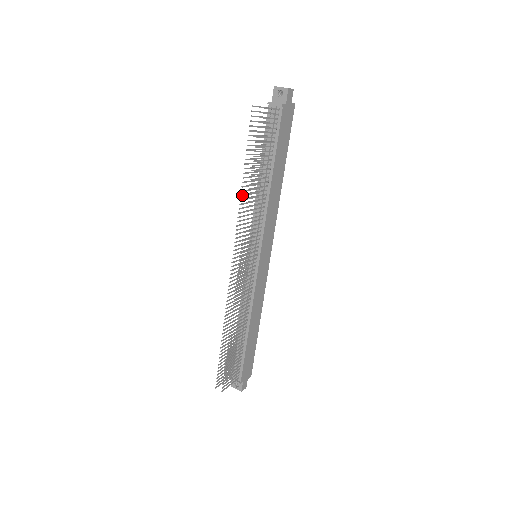
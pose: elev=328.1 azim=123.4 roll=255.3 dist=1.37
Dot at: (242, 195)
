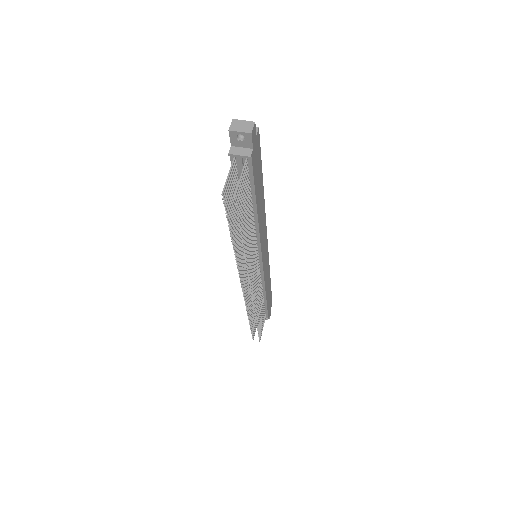
Dot at: (236, 252)
